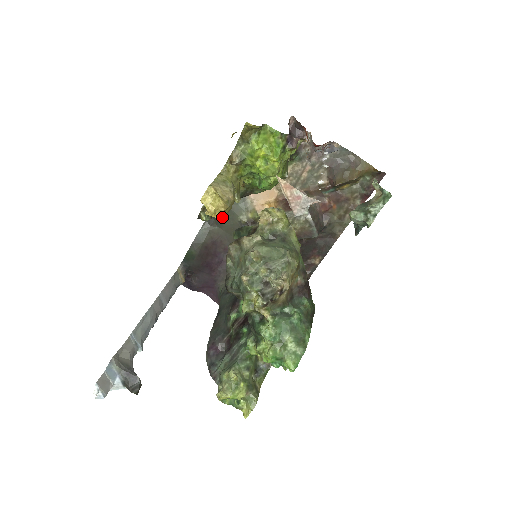
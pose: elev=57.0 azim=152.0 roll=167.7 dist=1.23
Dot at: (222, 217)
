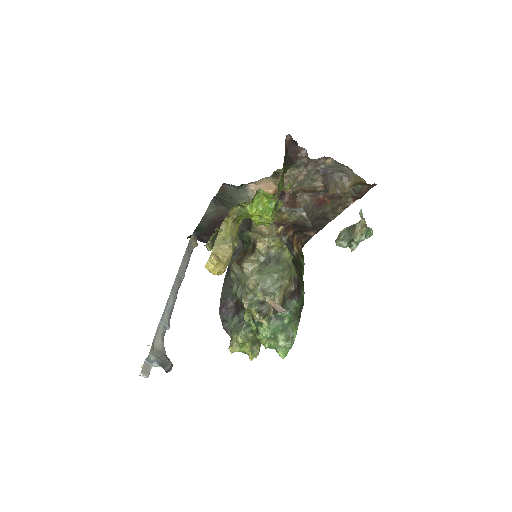
Dot at: (226, 201)
